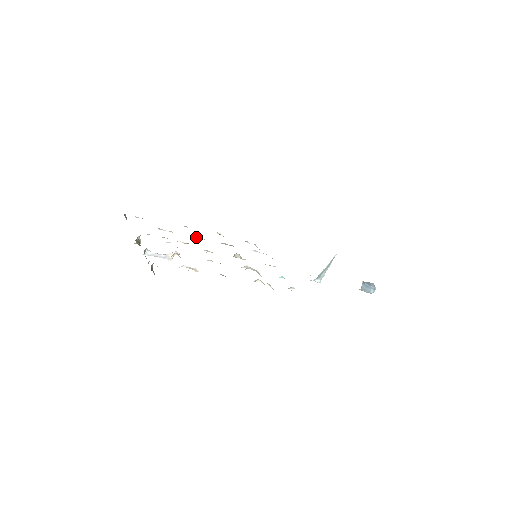
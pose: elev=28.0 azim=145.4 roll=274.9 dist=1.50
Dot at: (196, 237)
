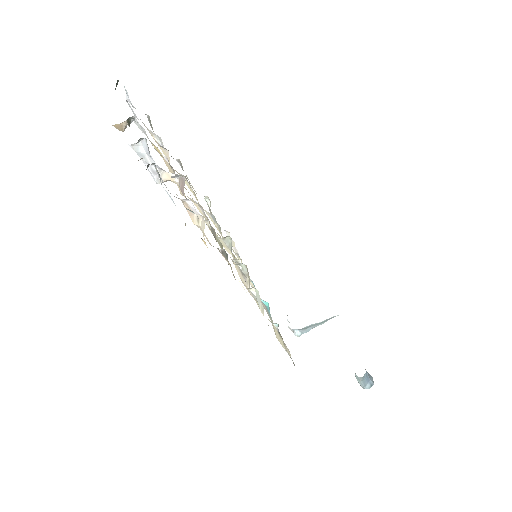
Dot at: (185, 182)
